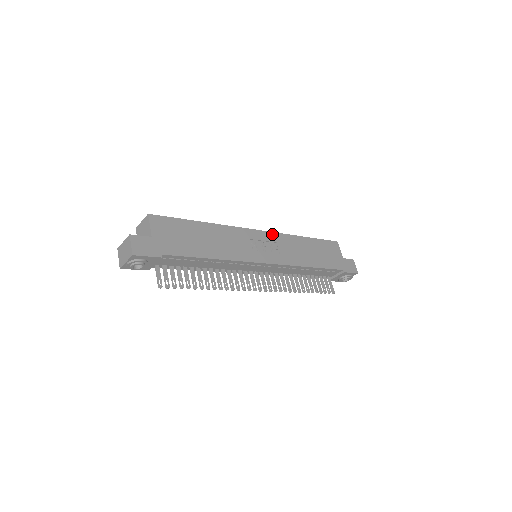
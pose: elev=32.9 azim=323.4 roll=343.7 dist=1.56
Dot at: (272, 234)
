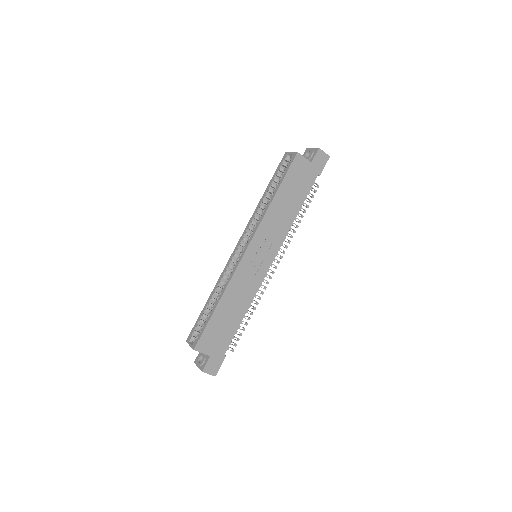
Dot at: (255, 237)
